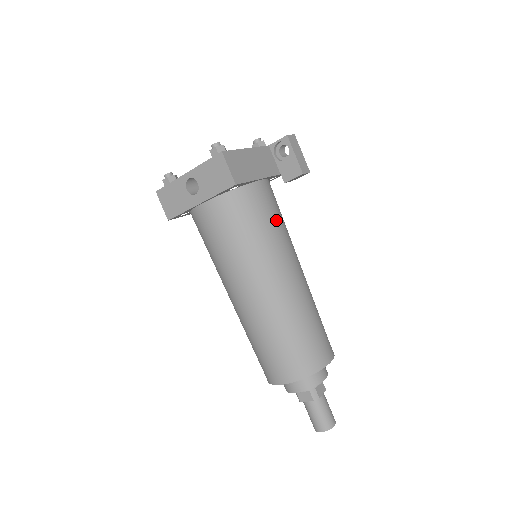
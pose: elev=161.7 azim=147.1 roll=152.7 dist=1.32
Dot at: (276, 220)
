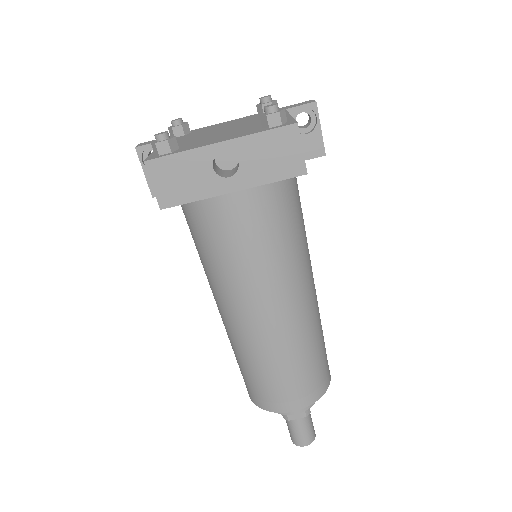
Dot at: (302, 214)
